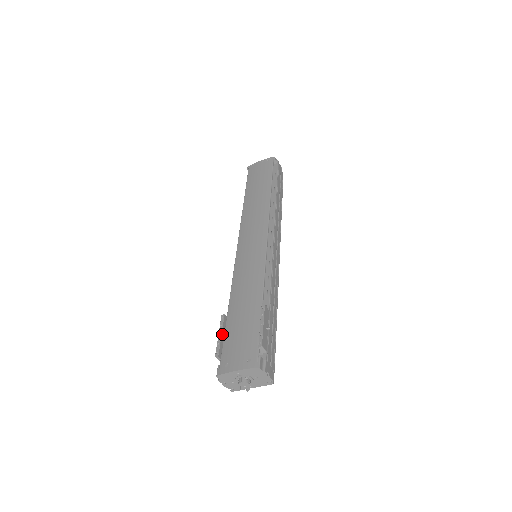
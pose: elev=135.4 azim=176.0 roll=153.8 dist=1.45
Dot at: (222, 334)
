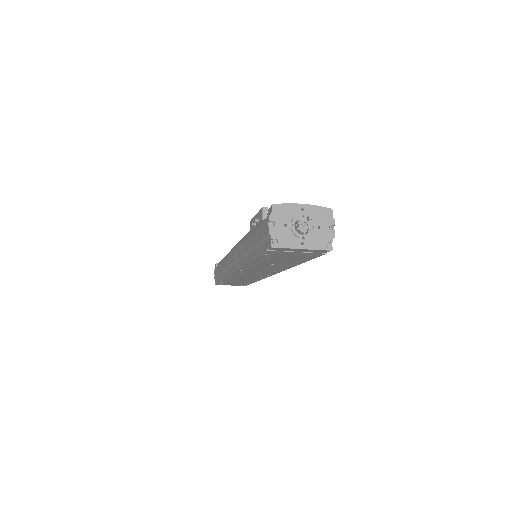
Dot at: occluded
